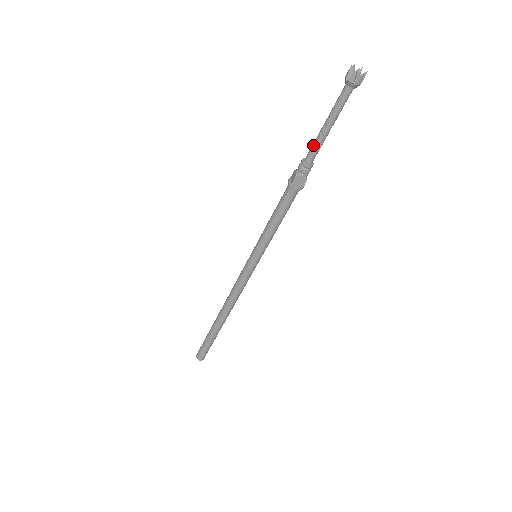
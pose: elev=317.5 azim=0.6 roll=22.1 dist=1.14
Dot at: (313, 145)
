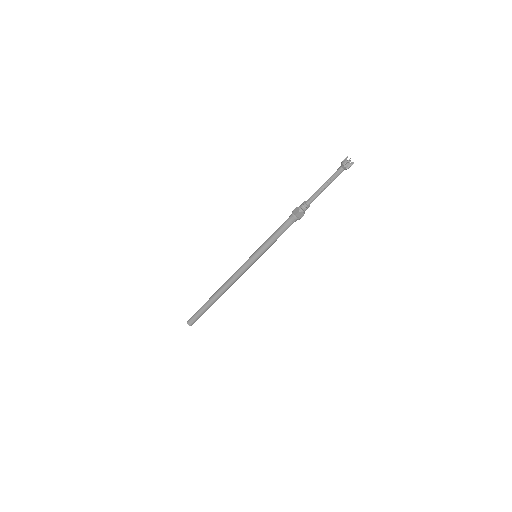
Dot at: (314, 195)
